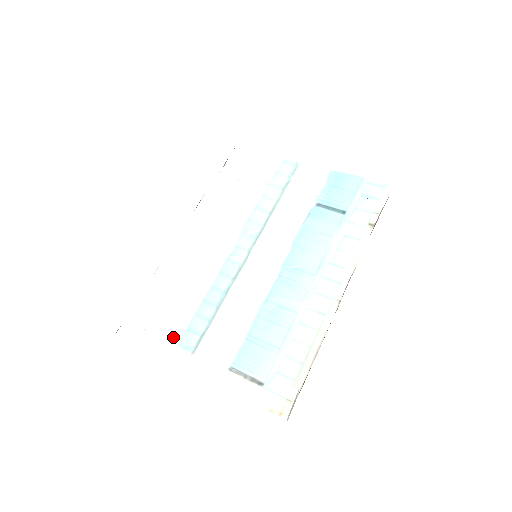
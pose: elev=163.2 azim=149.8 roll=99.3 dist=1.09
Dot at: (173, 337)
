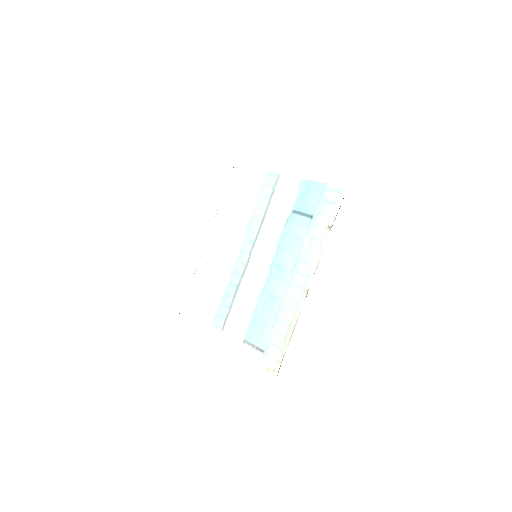
Dot at: (210, 320)
